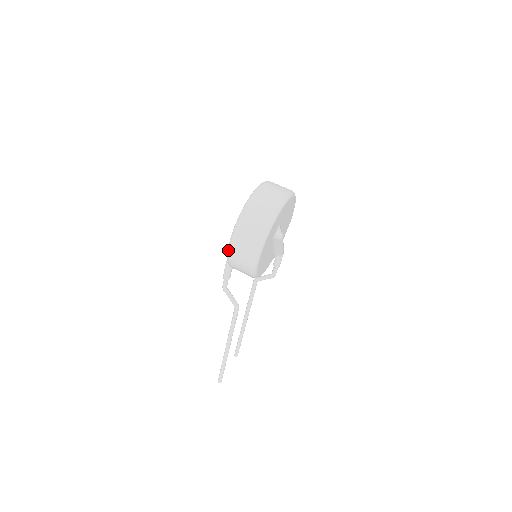
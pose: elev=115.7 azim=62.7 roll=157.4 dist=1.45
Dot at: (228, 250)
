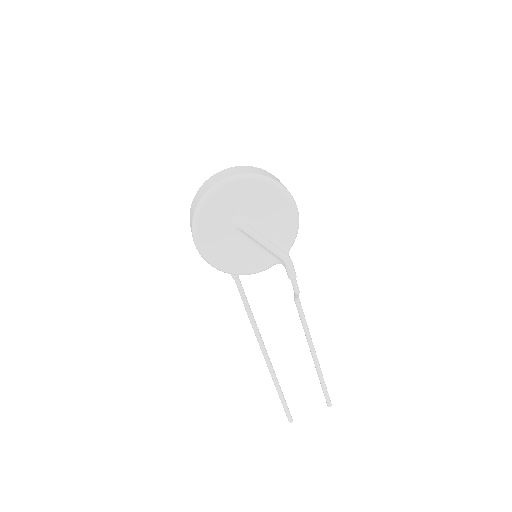
Dot at: occluded
